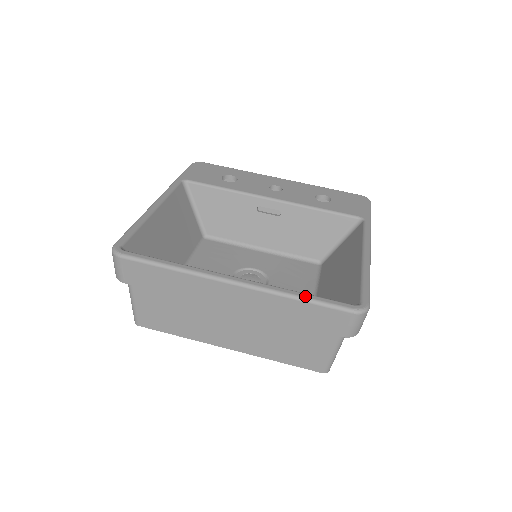
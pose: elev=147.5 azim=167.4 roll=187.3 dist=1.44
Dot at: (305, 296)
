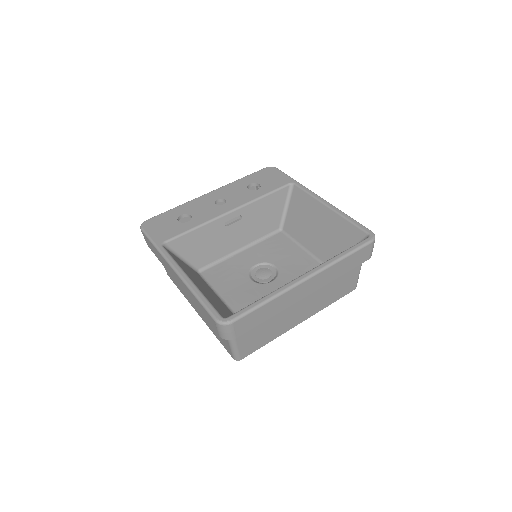
Dot at: (346, 253)
